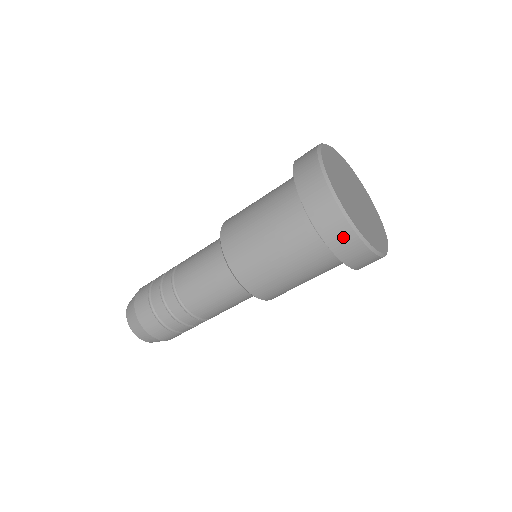
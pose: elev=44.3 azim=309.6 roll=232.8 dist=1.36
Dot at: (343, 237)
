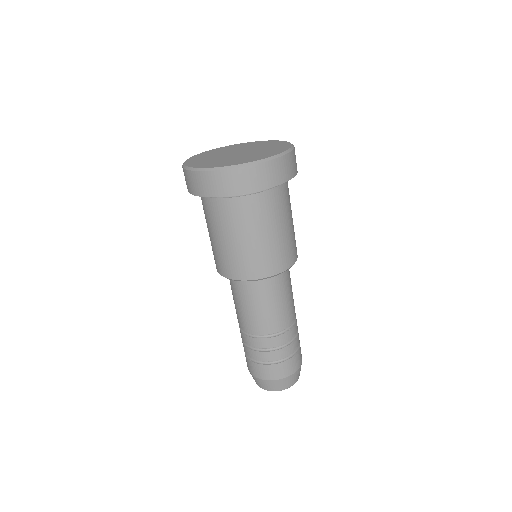
Dot at: (244, 178)
